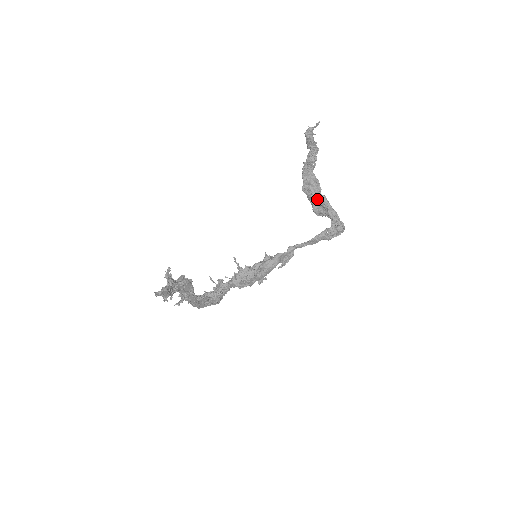
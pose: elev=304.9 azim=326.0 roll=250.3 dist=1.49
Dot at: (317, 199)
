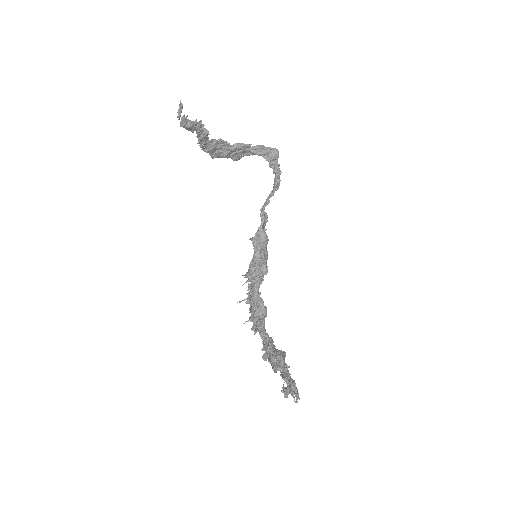
Dot at: (232, 152)
